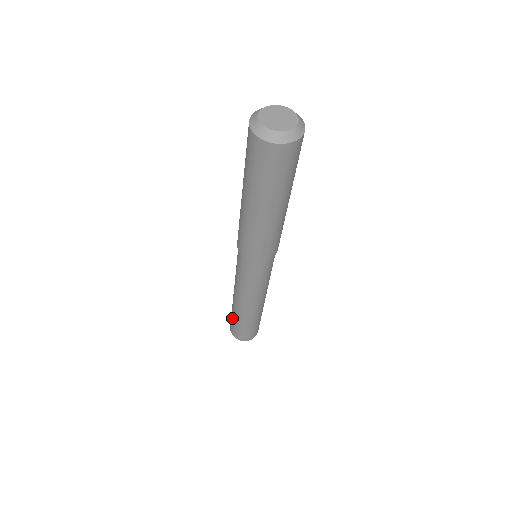
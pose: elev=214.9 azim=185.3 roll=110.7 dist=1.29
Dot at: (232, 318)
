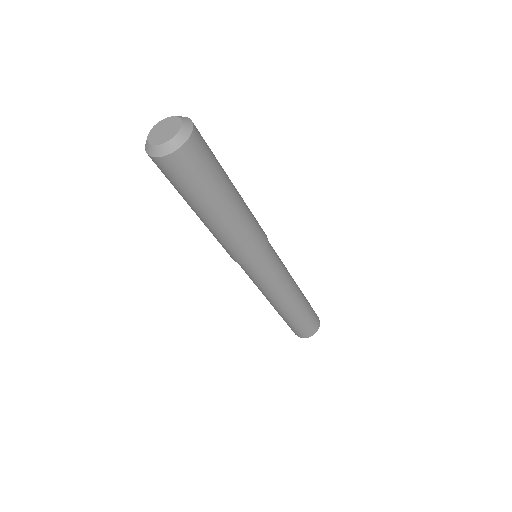
Dot at: occluded
